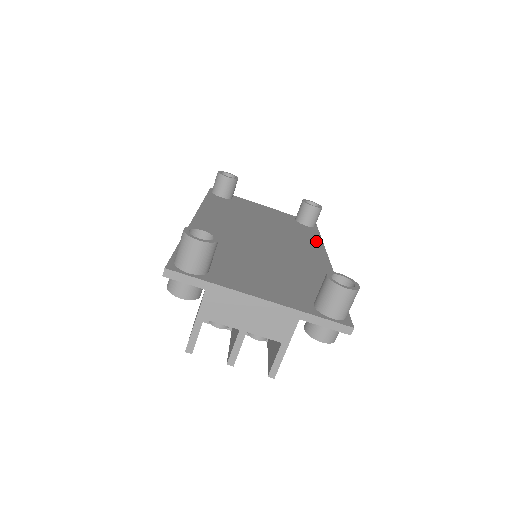
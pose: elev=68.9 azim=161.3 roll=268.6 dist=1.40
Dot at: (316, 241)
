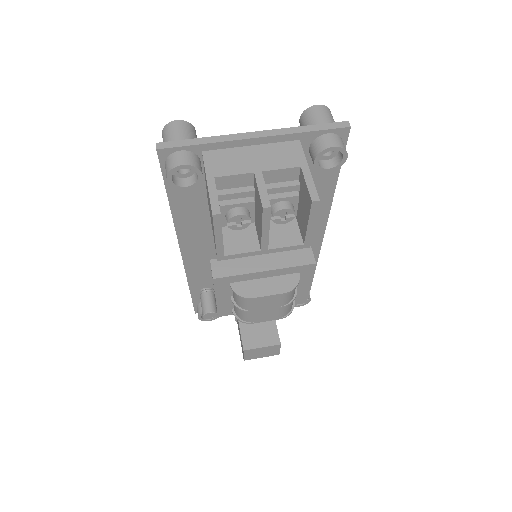
Dot at: occluded
